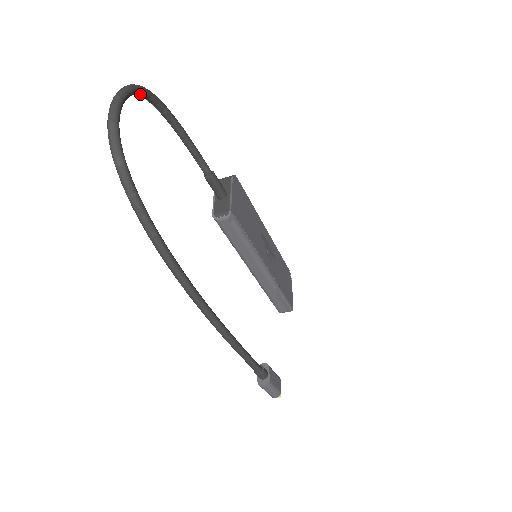
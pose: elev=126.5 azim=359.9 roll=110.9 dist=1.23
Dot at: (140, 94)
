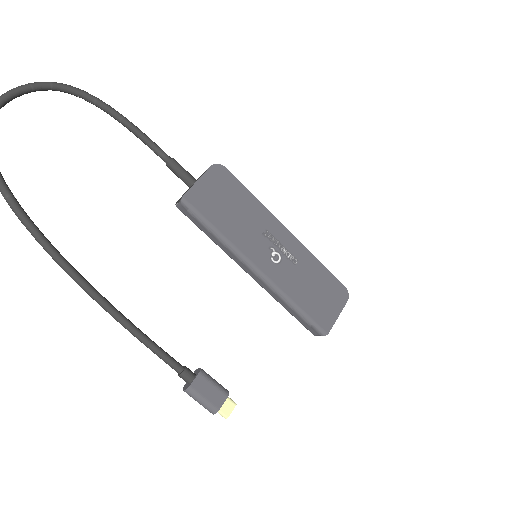
Dot at: (53, 89)
